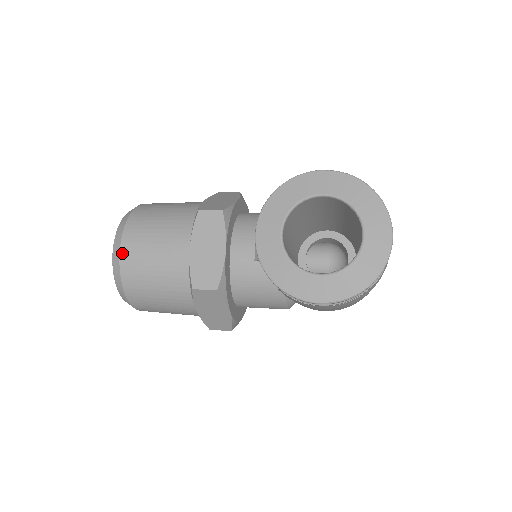
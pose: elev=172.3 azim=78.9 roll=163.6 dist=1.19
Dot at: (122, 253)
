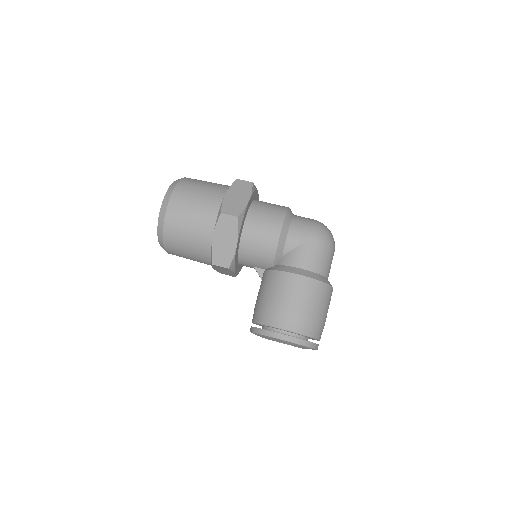
Dot at: occluded
